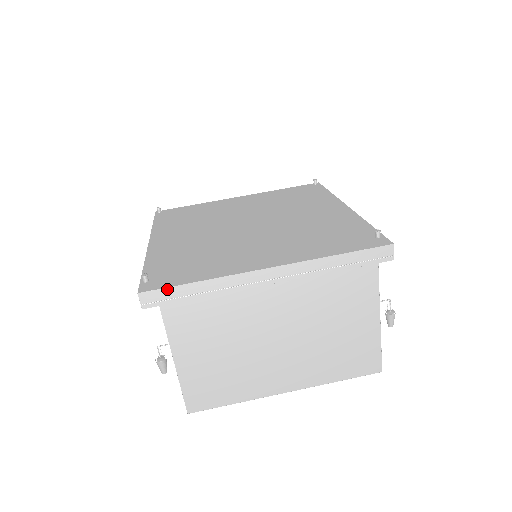
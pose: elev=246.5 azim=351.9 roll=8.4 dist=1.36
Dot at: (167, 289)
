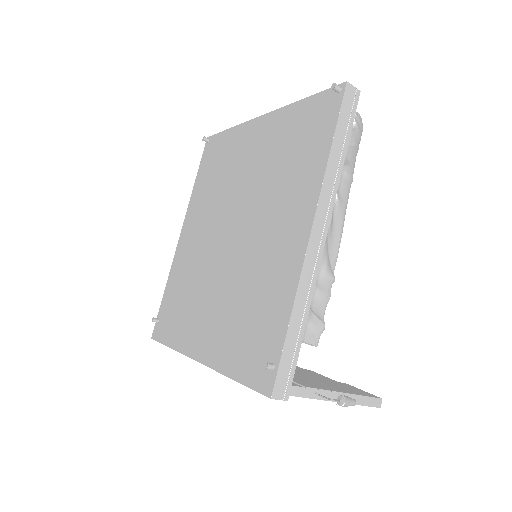
Dot at: (161, 343)
